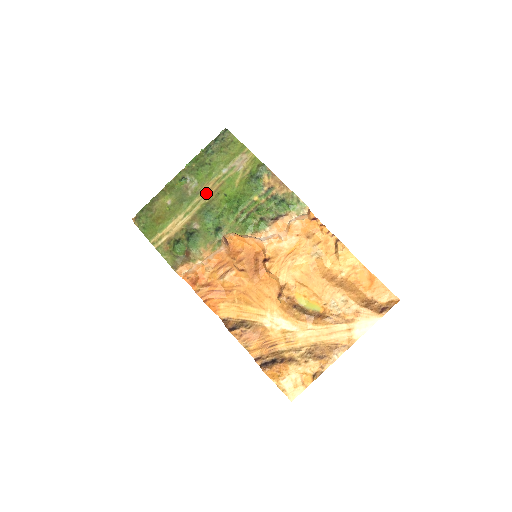
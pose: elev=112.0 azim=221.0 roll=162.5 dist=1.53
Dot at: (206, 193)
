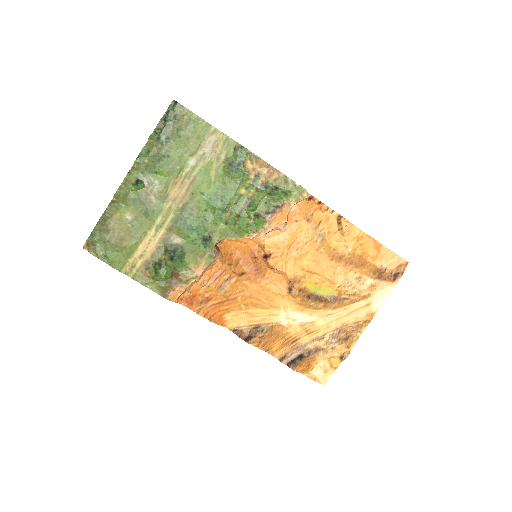
Dot at: (175, 195)
